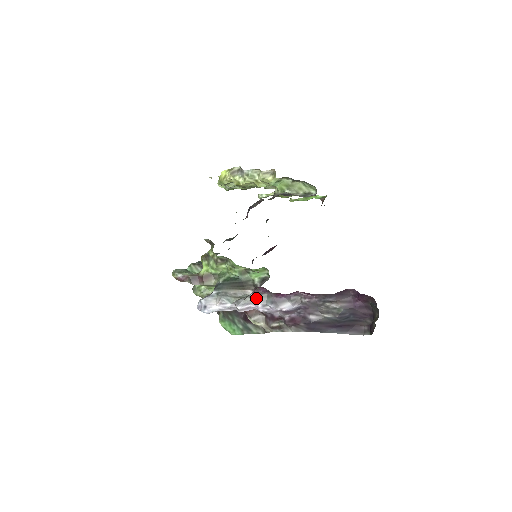
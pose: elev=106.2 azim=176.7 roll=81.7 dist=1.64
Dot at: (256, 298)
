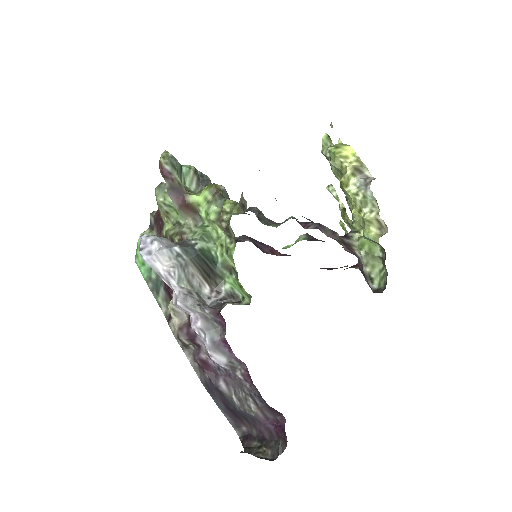
Dot at: (206, 317)
